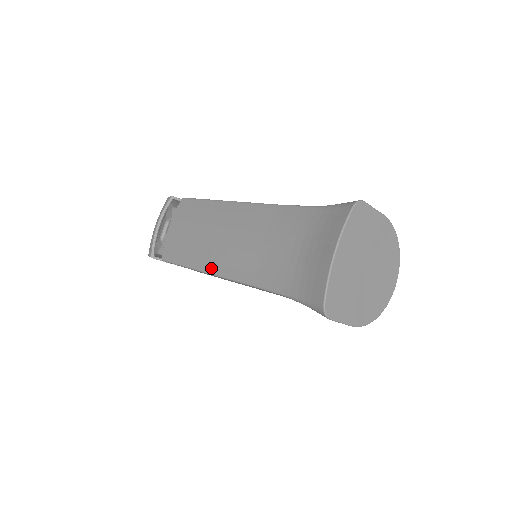
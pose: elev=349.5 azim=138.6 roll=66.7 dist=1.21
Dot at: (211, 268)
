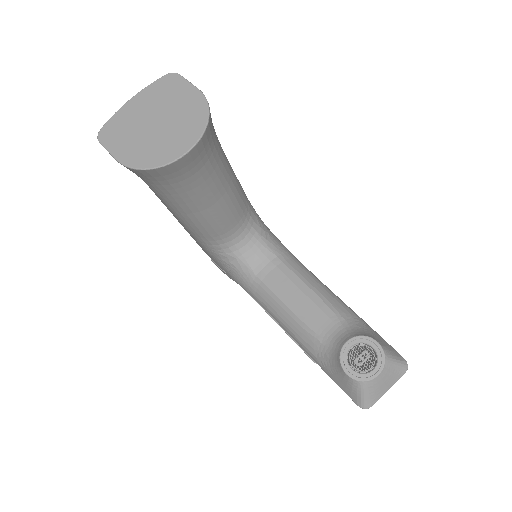
Dot at: occluded
